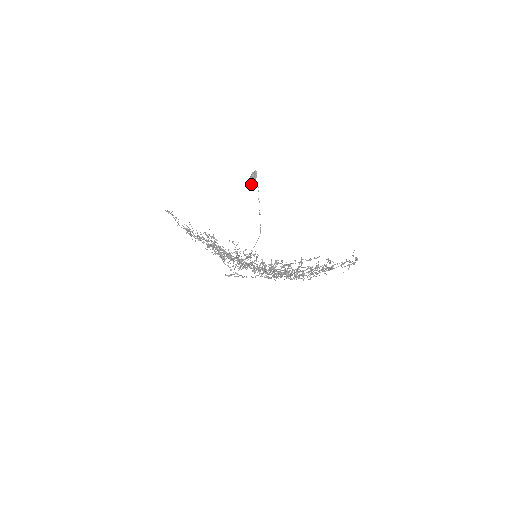
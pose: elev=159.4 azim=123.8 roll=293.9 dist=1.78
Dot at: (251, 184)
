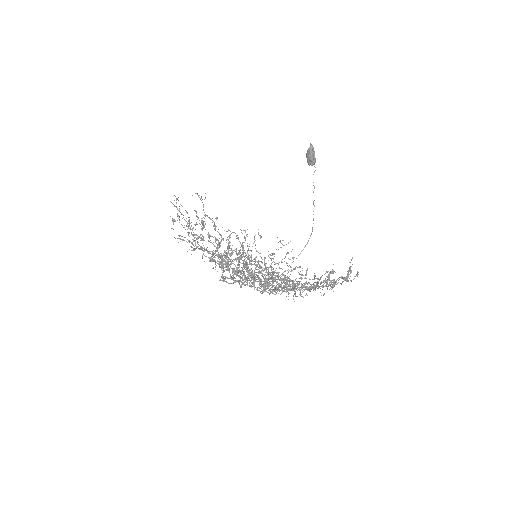
Dot at: (308, 163)
